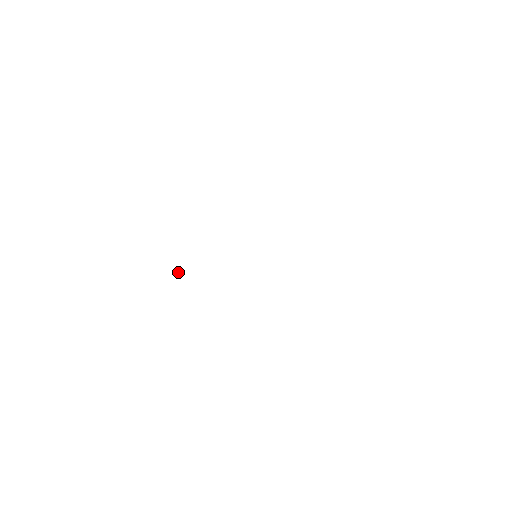
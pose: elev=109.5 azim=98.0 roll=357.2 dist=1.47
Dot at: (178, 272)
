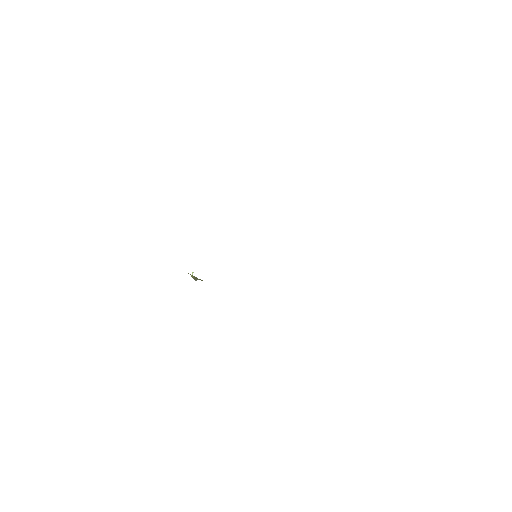
Dot at: (192, 274)
